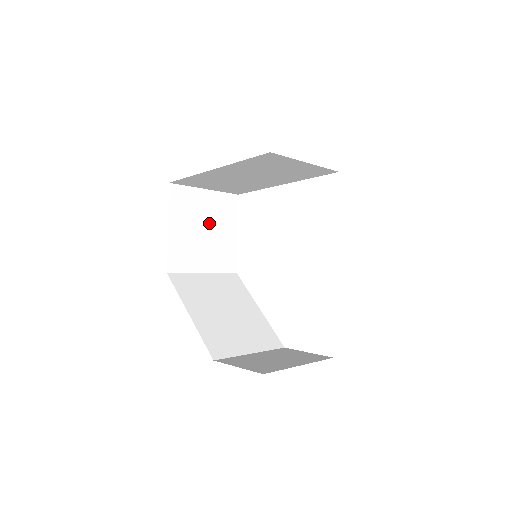
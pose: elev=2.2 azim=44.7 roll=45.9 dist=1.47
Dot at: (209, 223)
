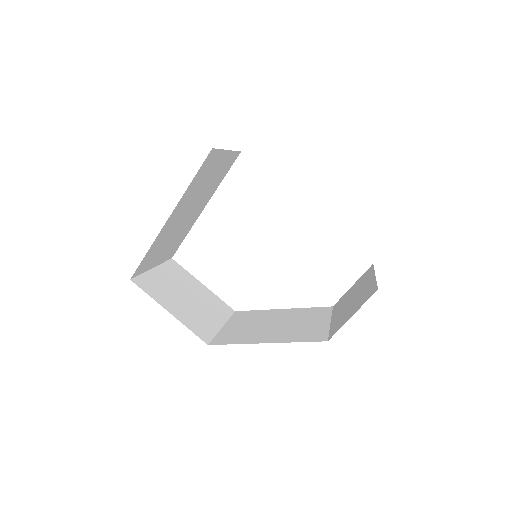
Dot at: (183, 290)
